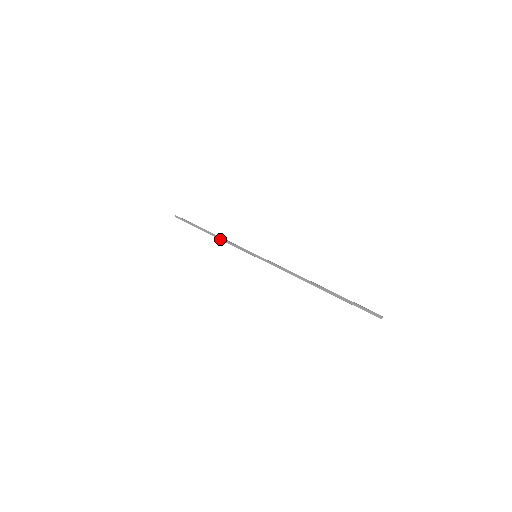
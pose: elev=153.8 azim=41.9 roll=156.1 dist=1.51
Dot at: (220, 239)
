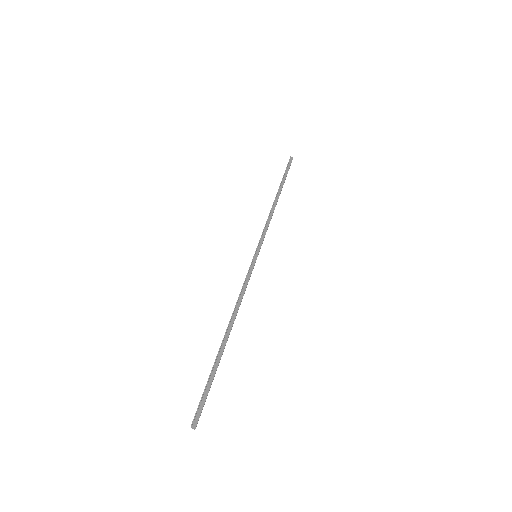
Dot at: (271, 212)
